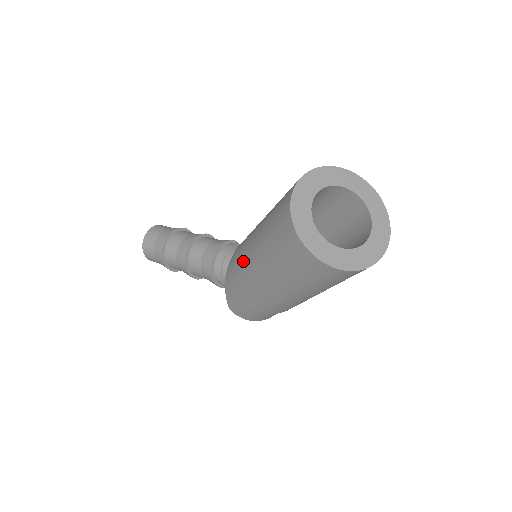
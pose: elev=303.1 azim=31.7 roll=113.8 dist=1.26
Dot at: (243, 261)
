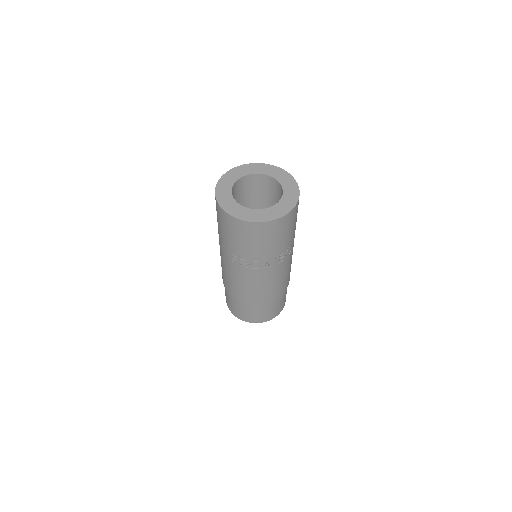
Dot at: occluded
